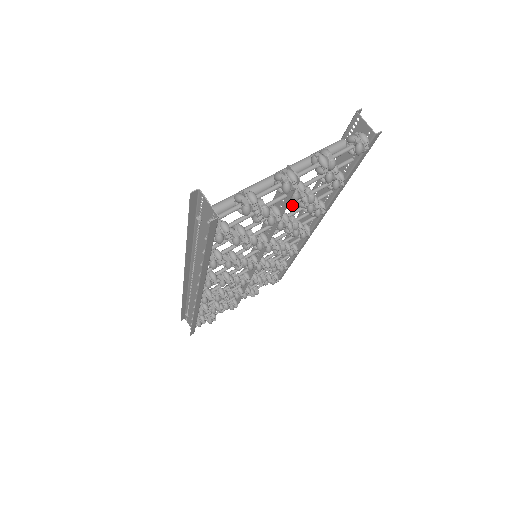
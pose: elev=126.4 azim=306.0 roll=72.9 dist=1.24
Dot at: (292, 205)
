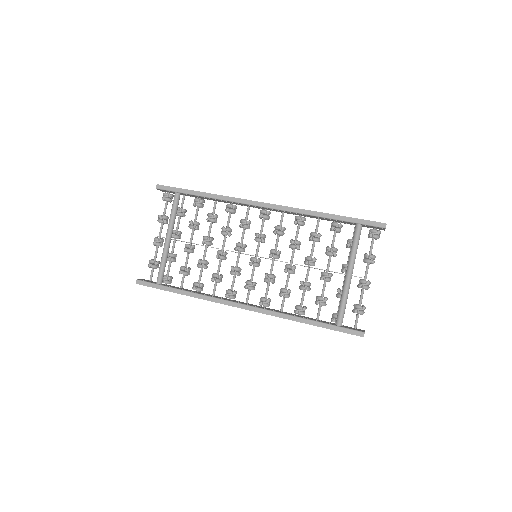
Dot at: occluded
